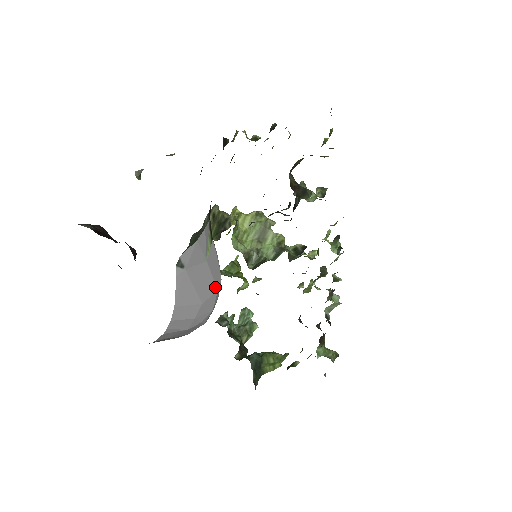
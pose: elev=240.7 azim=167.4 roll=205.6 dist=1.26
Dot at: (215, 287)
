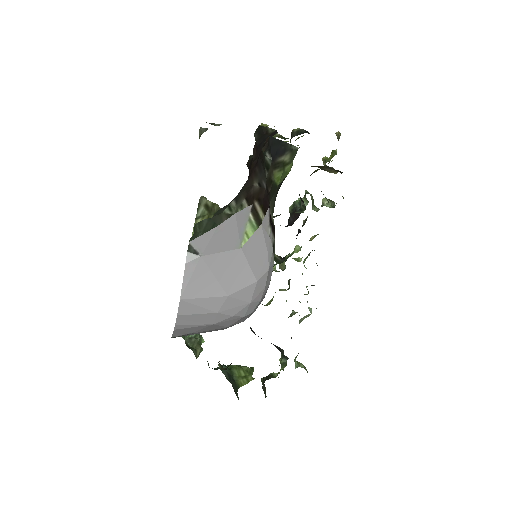
Dot at: (253, 277)
